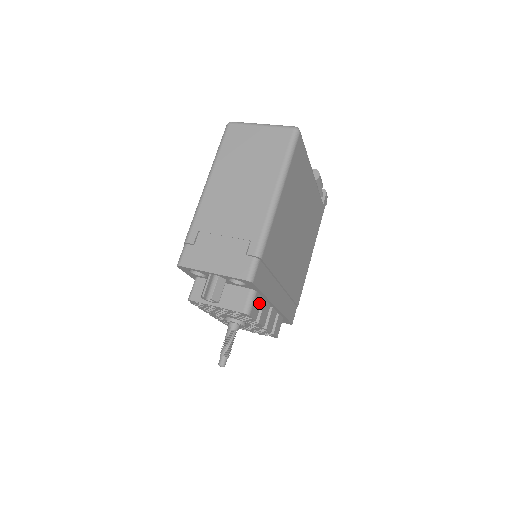
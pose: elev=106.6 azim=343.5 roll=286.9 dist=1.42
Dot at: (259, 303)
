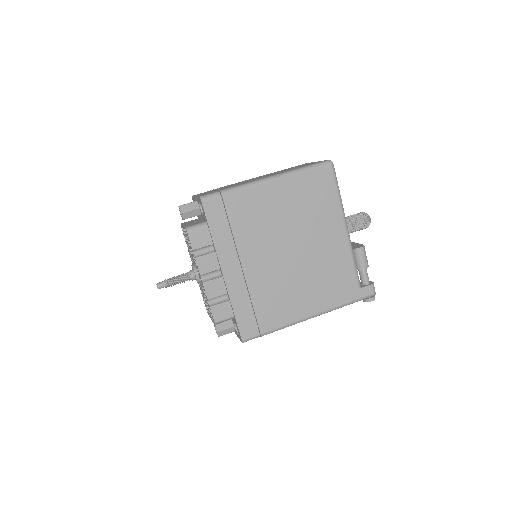
Dot at: (206, 242)
